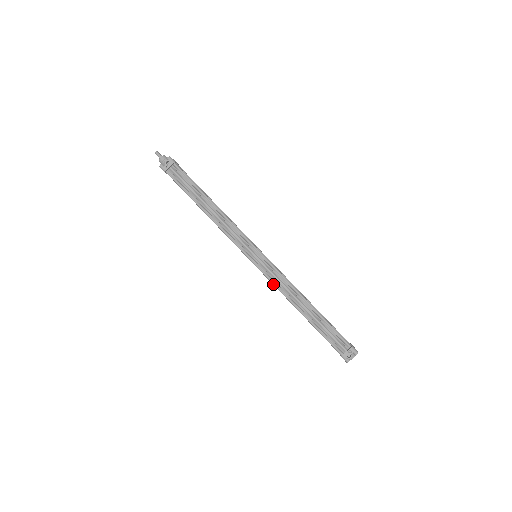
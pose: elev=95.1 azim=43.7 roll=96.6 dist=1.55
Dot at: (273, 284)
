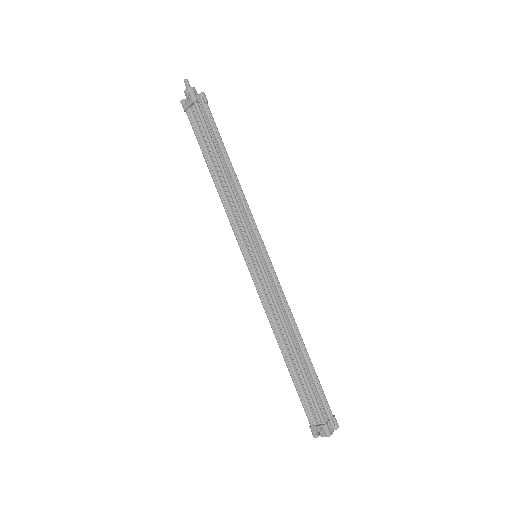
Dot at: (261, 301)
